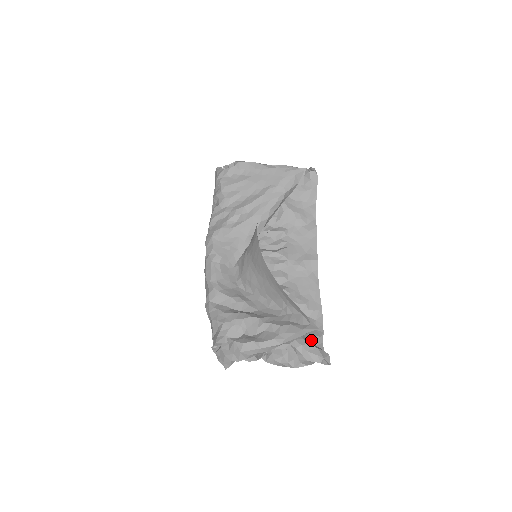
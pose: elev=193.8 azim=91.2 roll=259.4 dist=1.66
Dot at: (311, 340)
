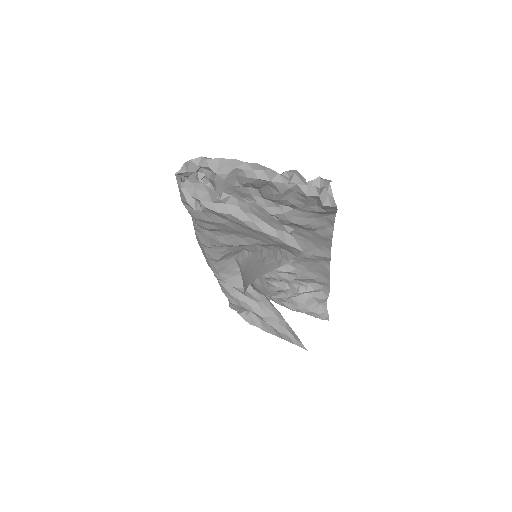
Dot at: (315, 301)
